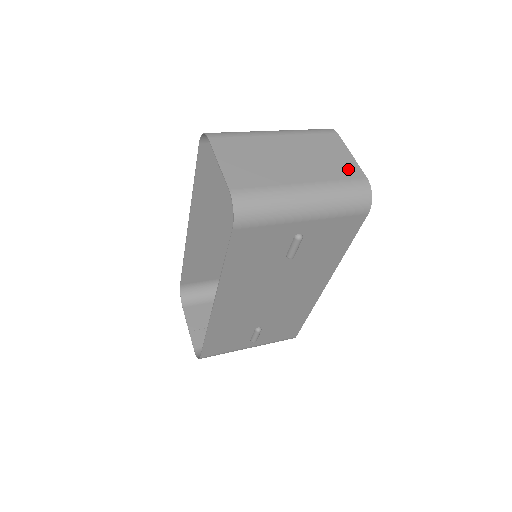
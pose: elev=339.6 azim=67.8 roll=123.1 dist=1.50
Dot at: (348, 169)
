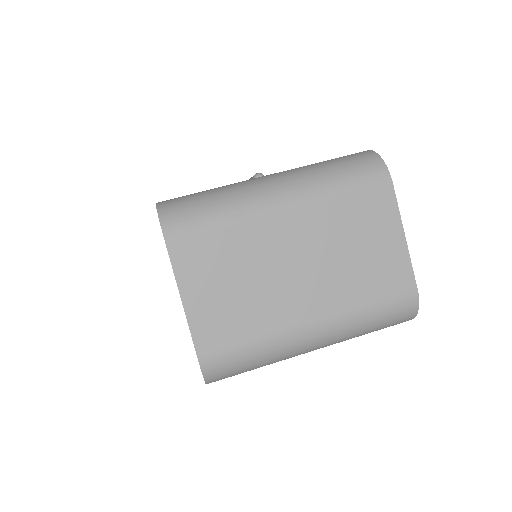
Dot at: (391, 274)
